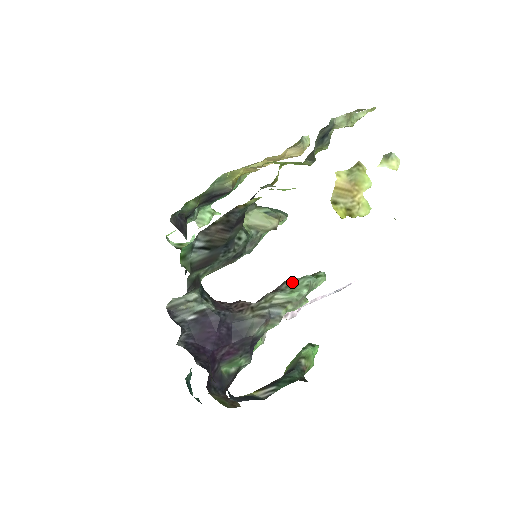
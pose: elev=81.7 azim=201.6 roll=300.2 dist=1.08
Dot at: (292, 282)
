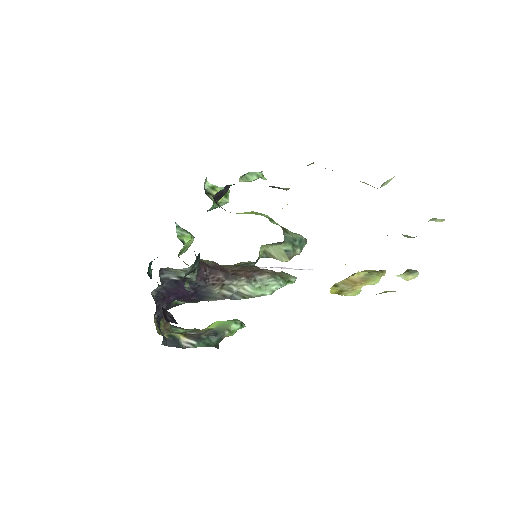
Dot at: (267, 279)
